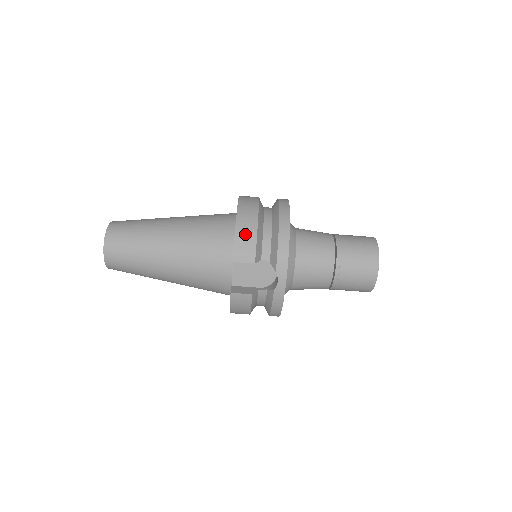
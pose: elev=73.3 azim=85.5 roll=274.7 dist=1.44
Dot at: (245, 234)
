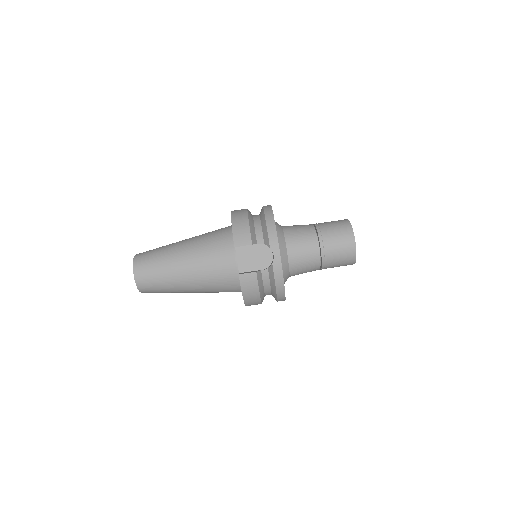
Dot at: (240, 226)
